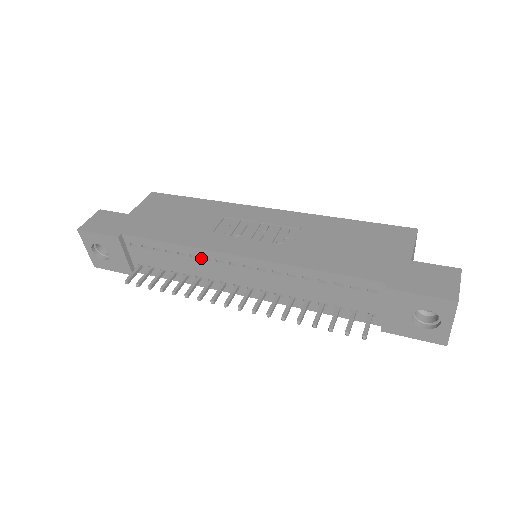
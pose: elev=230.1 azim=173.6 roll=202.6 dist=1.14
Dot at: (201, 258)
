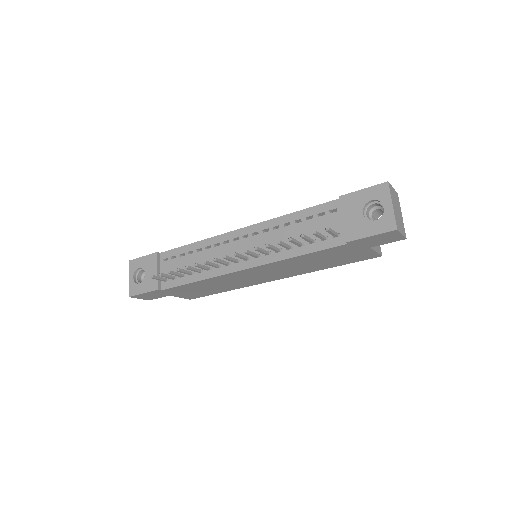
Dot at: (213, 246)
